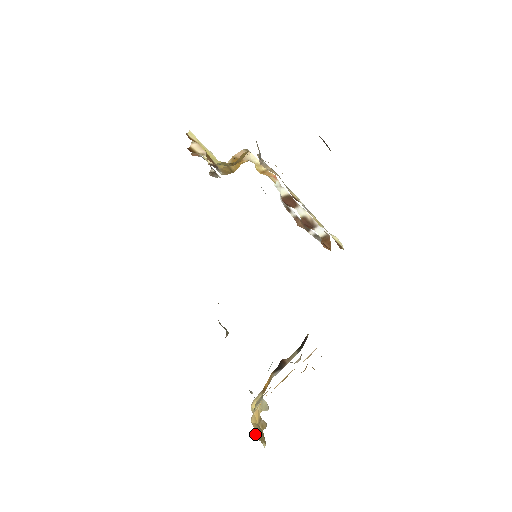
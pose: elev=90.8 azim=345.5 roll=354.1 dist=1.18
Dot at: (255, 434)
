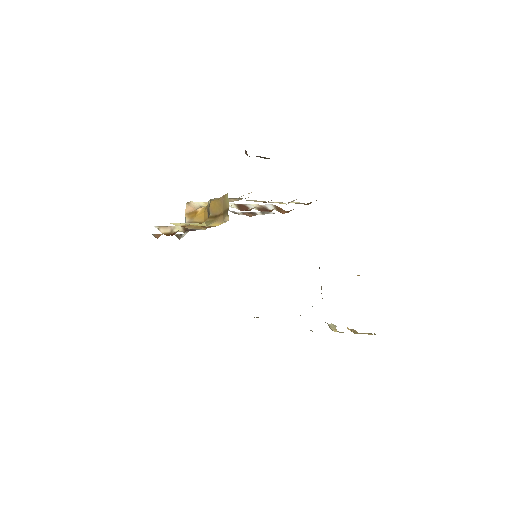
Dot at: (368, 334)
